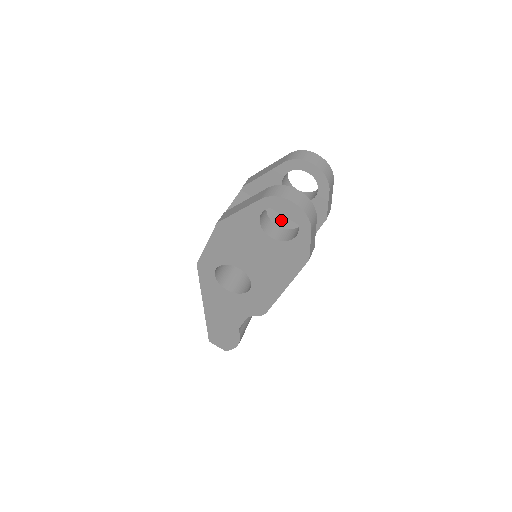
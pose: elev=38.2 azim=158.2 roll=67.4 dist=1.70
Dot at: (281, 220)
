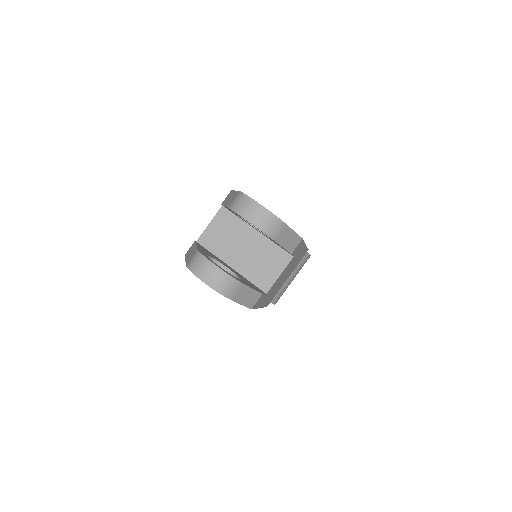
Dot at: (258, 241)
